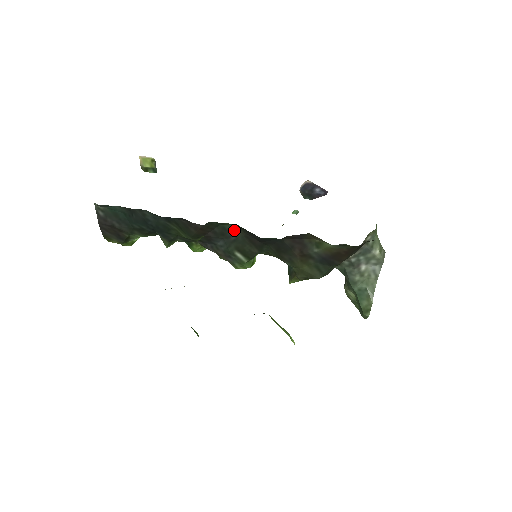
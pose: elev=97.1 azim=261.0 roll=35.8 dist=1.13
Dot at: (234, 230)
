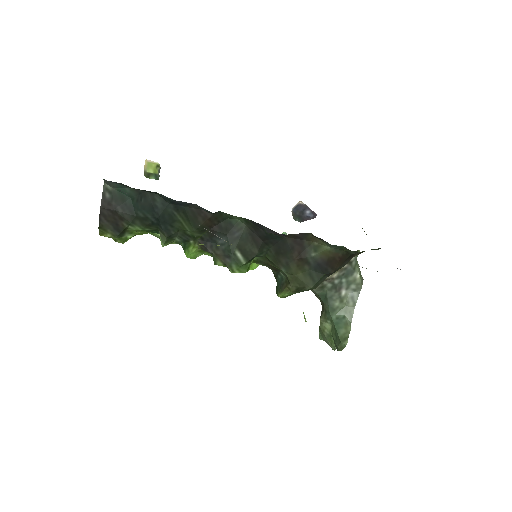
Dot at: (240, 226)
